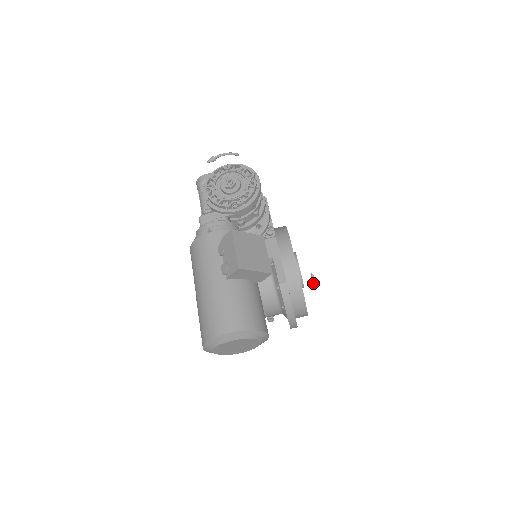
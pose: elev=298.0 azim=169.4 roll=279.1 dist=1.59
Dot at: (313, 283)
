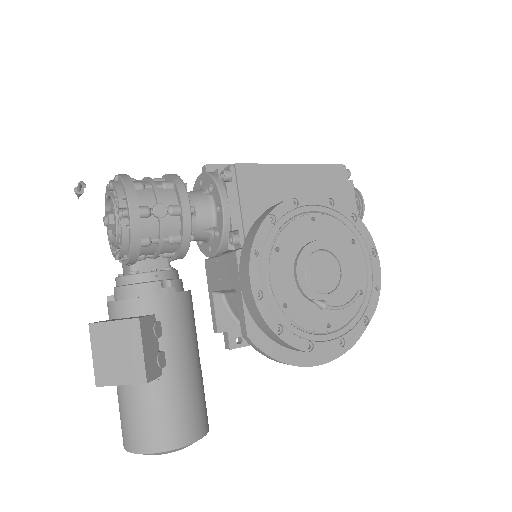
Dot at: (328, 308)
